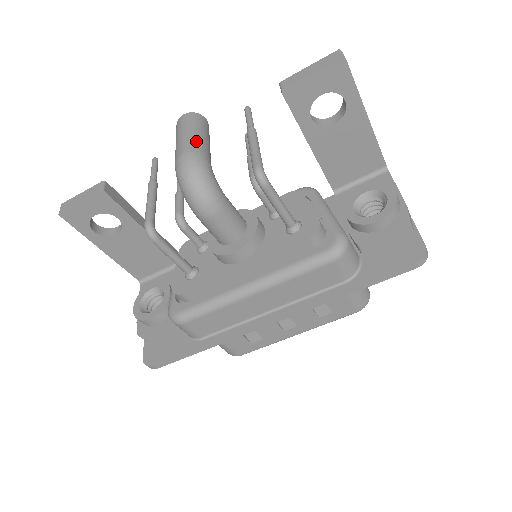
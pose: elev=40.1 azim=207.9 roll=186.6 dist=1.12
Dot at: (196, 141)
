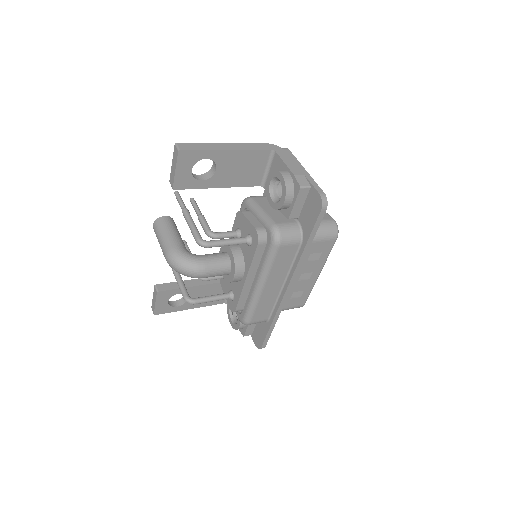
Dot at: (166, 243)
